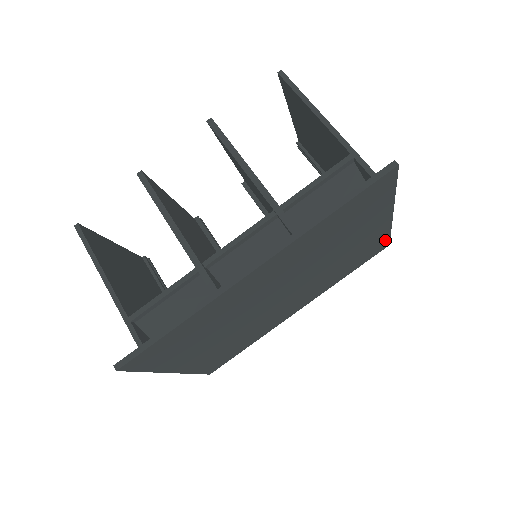
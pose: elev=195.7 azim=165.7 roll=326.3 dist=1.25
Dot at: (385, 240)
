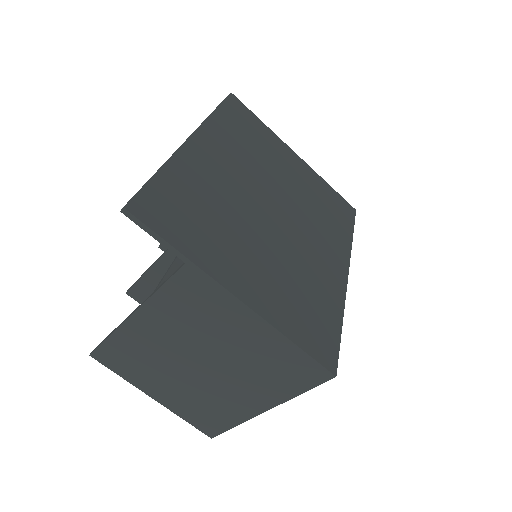
Dot at: (337, 196)
